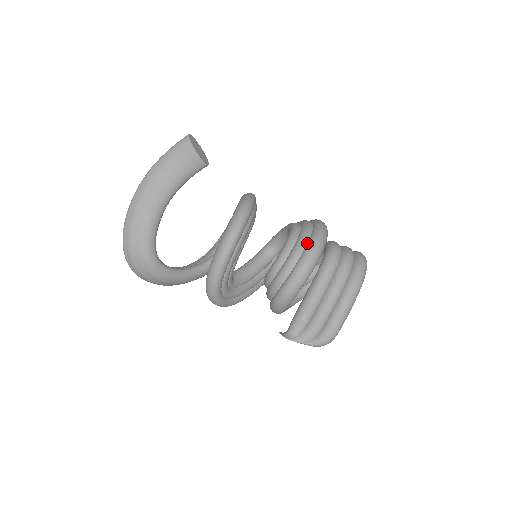
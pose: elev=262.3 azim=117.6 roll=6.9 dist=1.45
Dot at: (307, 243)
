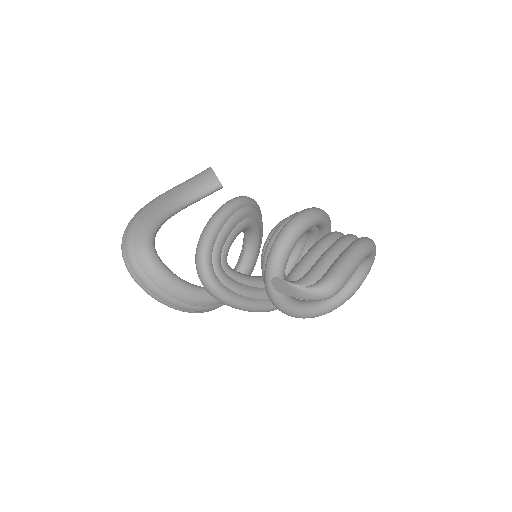
Dot at: occluded
